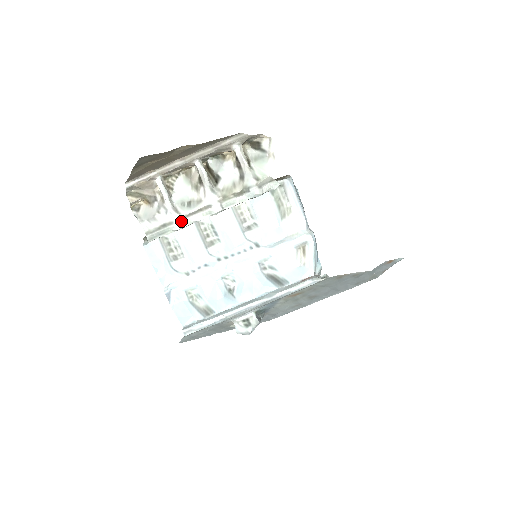
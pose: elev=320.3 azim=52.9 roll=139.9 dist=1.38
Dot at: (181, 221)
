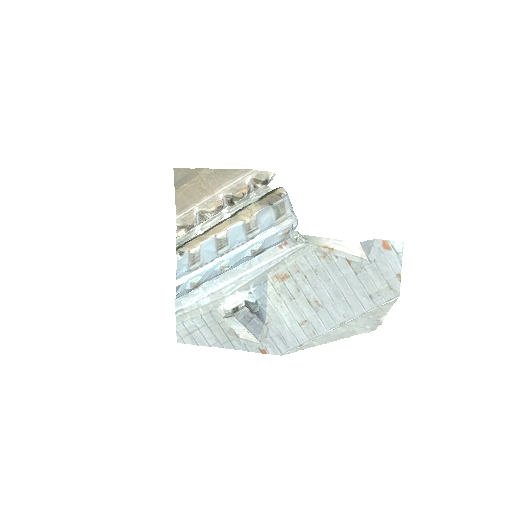
Dot at: (201, 228)
